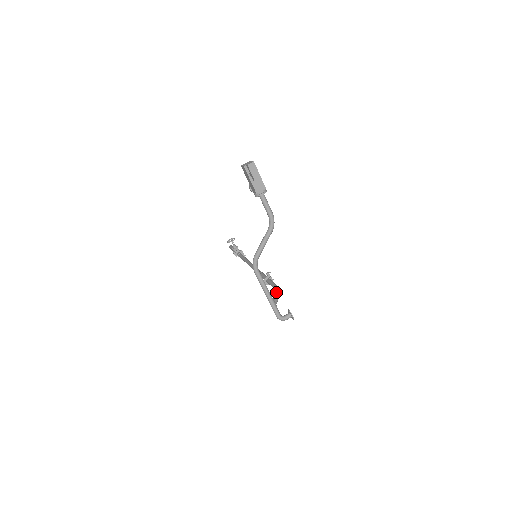
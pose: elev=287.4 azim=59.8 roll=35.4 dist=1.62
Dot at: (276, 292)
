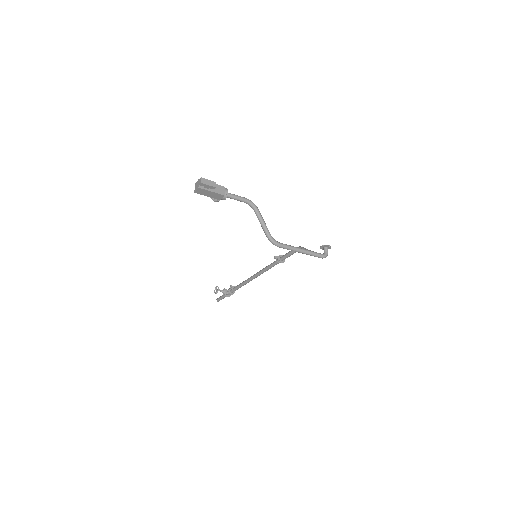
Dot at: occluded
